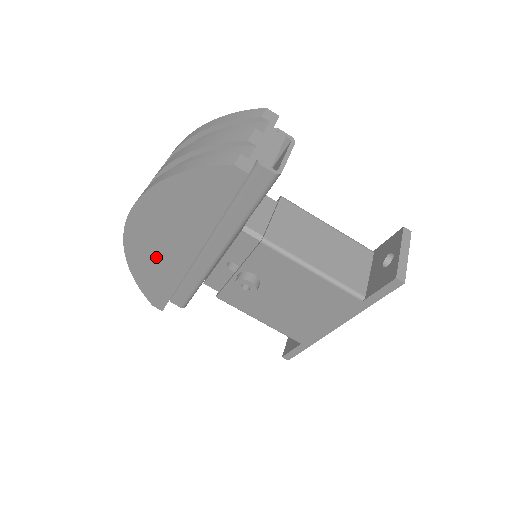
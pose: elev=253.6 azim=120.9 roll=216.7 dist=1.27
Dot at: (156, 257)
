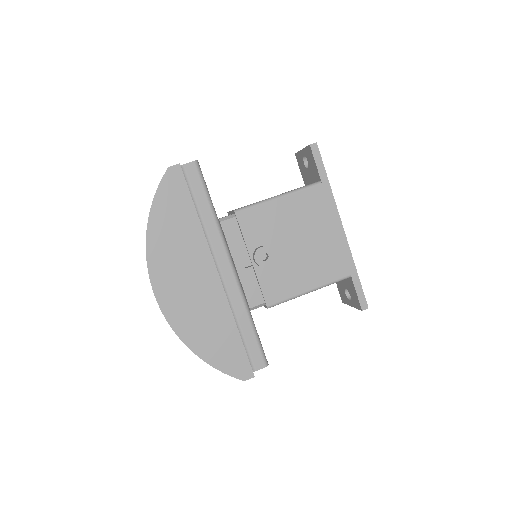
Dot at: (199, 311)
